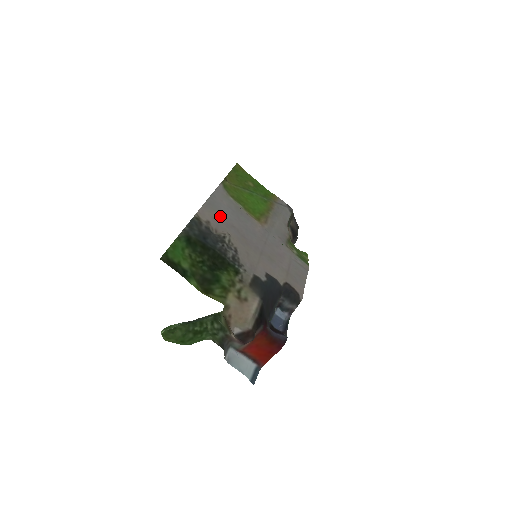
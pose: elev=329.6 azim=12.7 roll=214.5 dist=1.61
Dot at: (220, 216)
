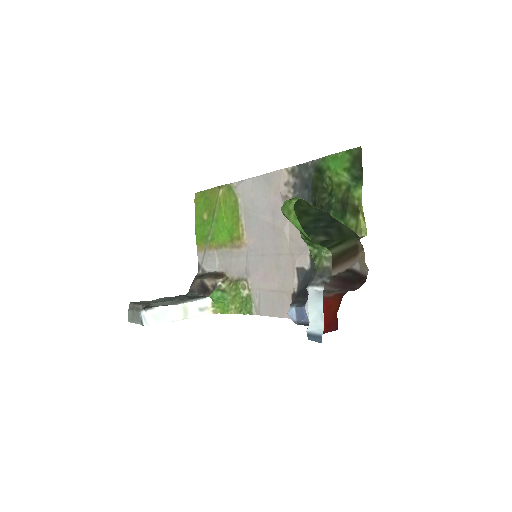
Dot at: (272, 194)
